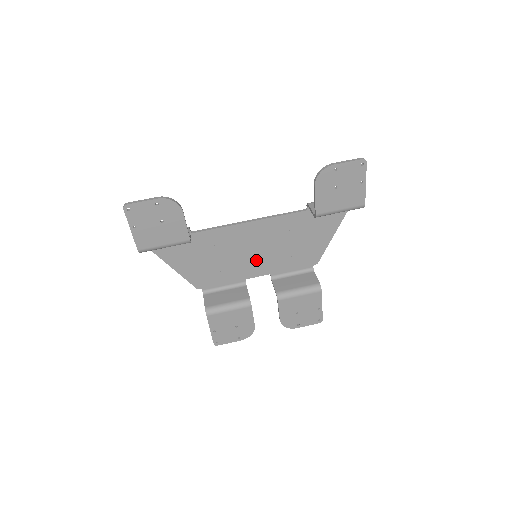
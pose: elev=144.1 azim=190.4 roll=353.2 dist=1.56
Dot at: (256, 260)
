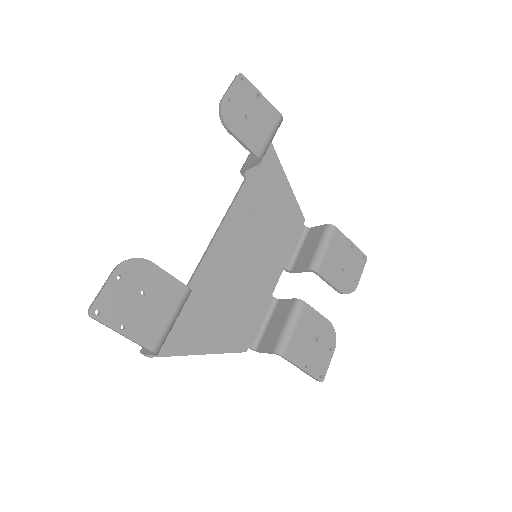
Dot at: (260, 267)
